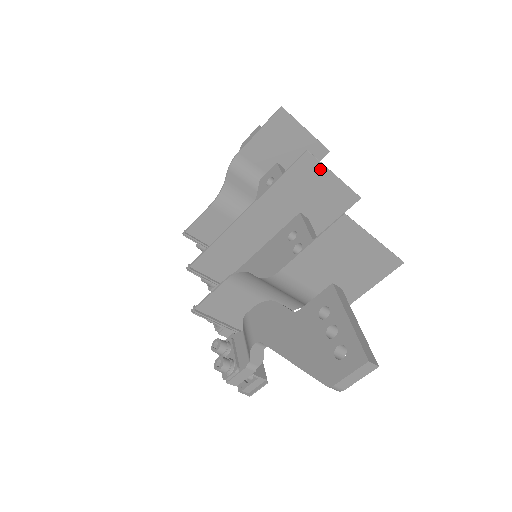
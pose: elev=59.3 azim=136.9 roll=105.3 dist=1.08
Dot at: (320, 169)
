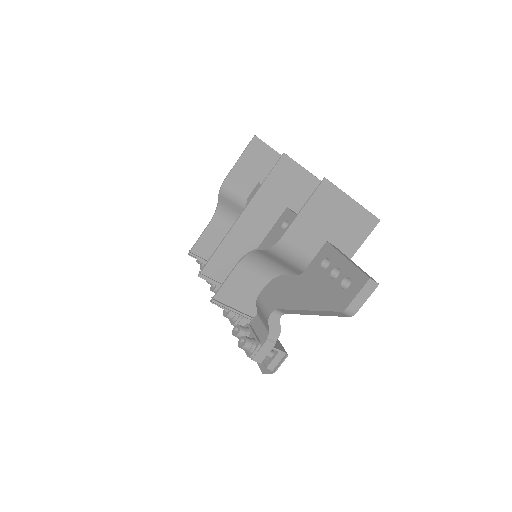
Dot at: (297, 168)
